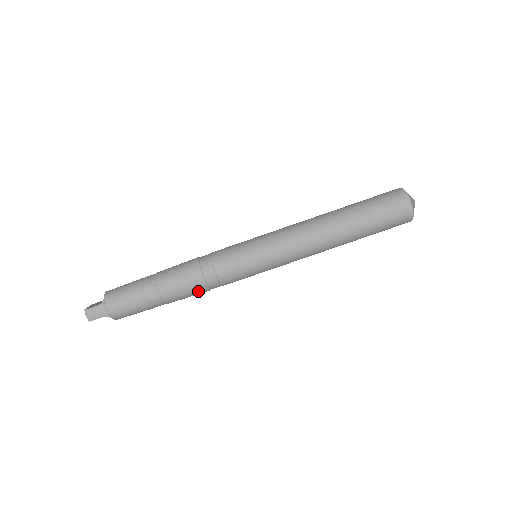
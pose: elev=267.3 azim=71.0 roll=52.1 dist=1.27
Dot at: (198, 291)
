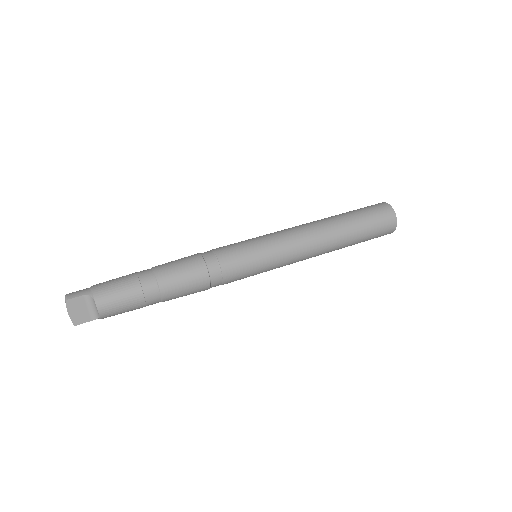
Dot at: (195, 268)
